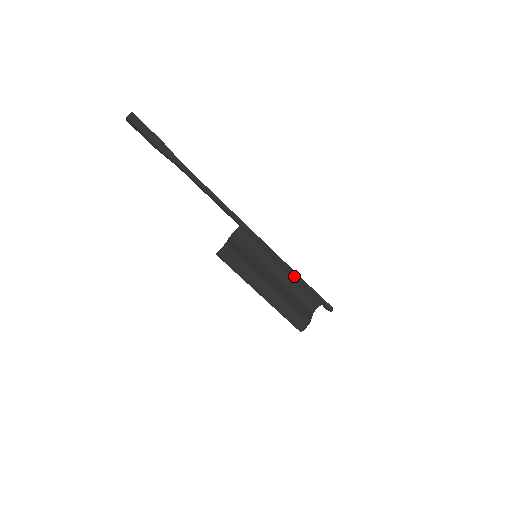
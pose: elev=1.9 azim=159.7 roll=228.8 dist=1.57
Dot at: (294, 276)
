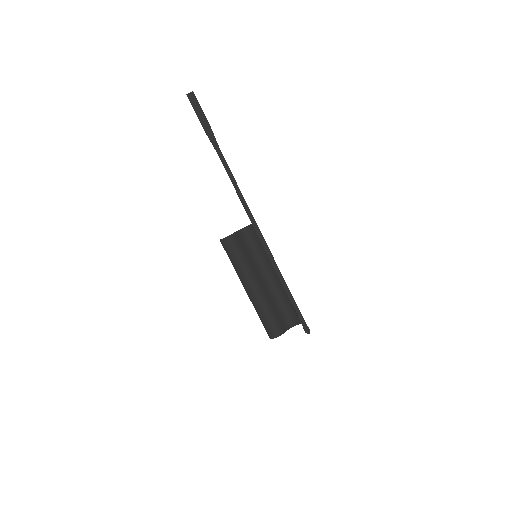
Dot at: (284, 288)
